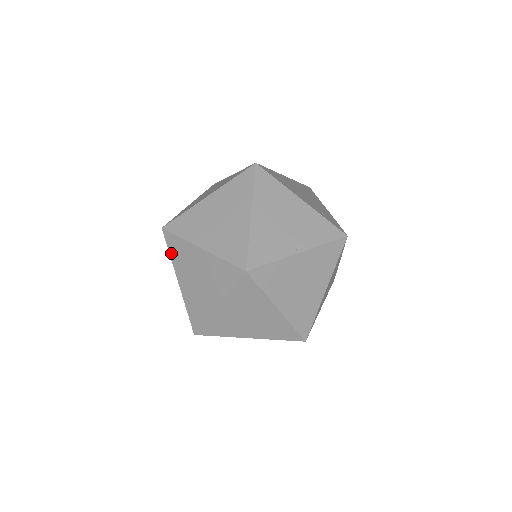
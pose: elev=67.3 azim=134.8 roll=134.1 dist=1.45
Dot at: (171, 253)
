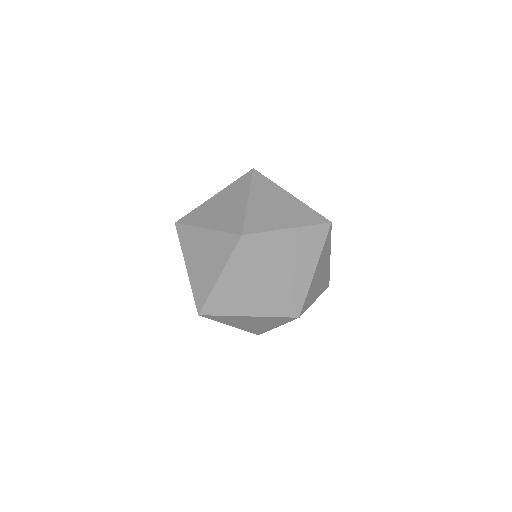
Dot at: (181, 243)
